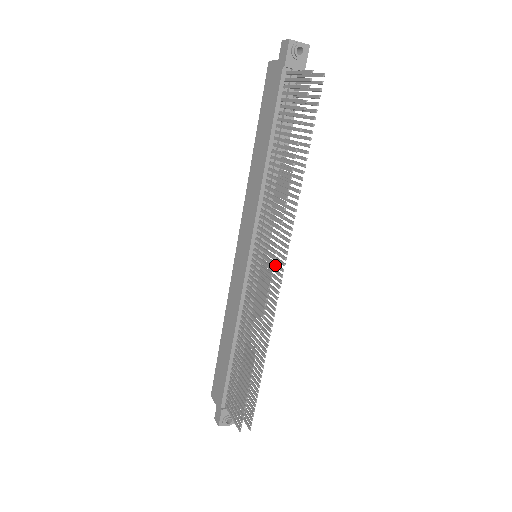
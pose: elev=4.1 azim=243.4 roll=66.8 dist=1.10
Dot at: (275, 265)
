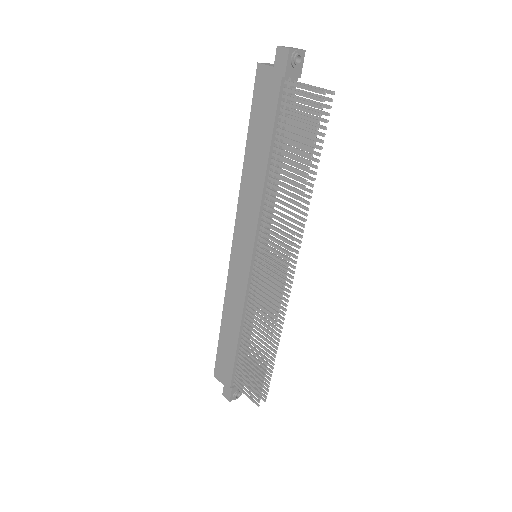
Dot at: occluded
